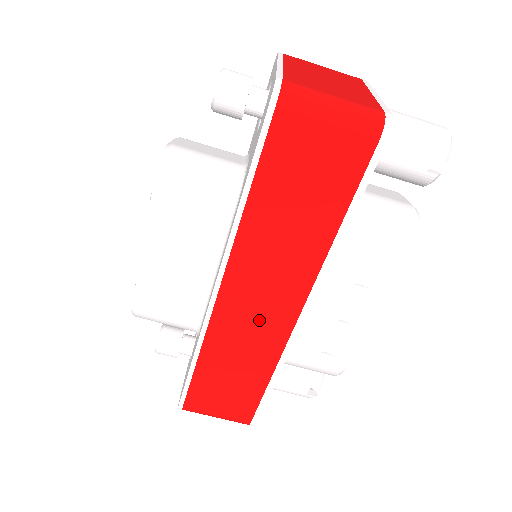
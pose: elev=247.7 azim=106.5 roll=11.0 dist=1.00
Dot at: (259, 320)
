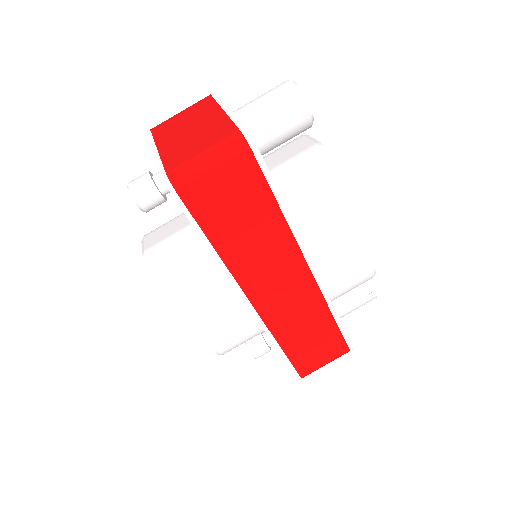
Dot at: (292, 297)
